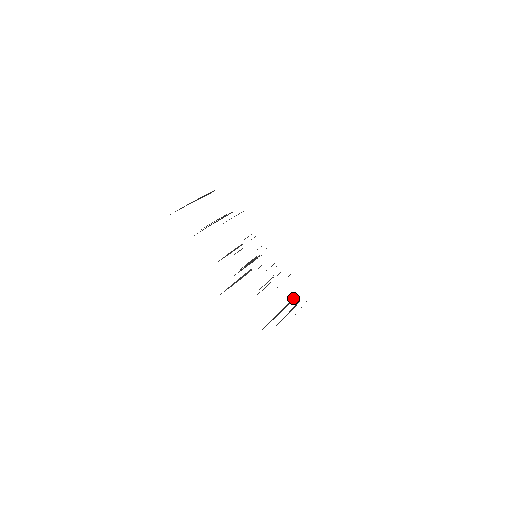
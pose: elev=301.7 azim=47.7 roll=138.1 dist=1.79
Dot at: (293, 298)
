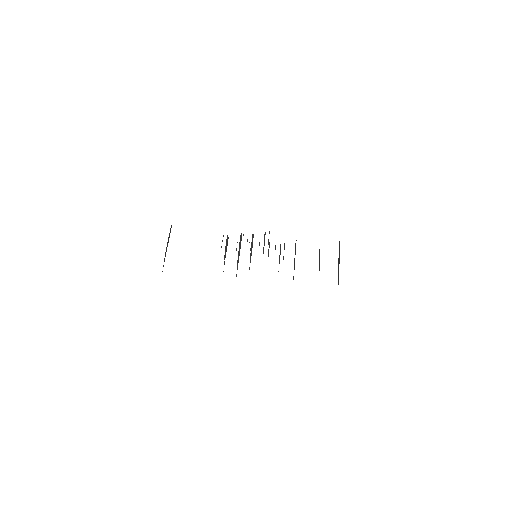
Dot at: (241, 233)
